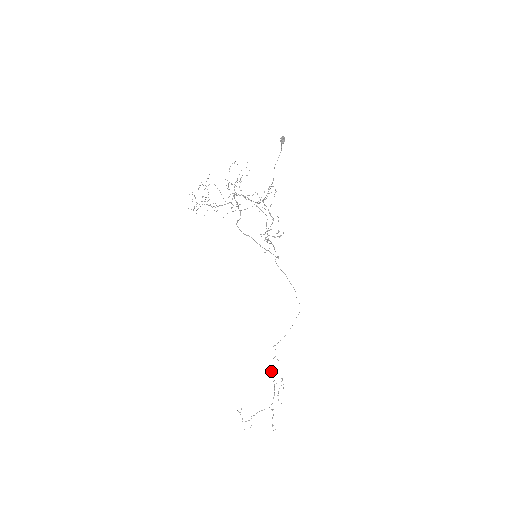
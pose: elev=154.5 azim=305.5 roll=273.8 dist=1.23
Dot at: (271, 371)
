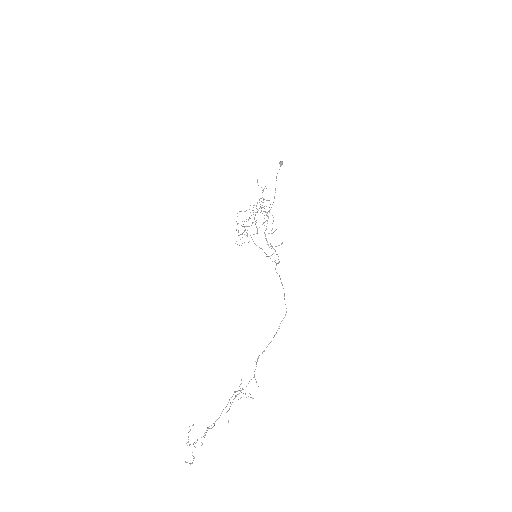
Dot at: occluded
